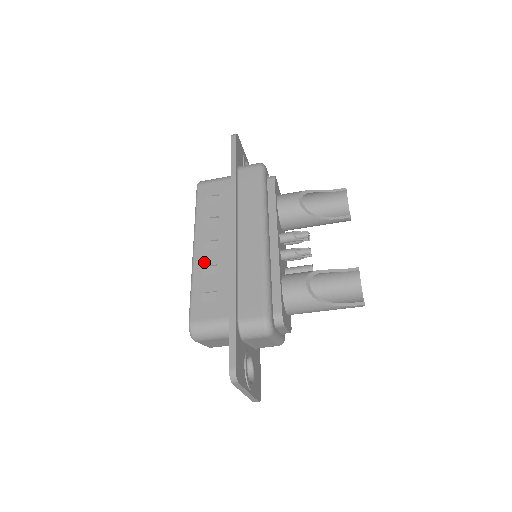
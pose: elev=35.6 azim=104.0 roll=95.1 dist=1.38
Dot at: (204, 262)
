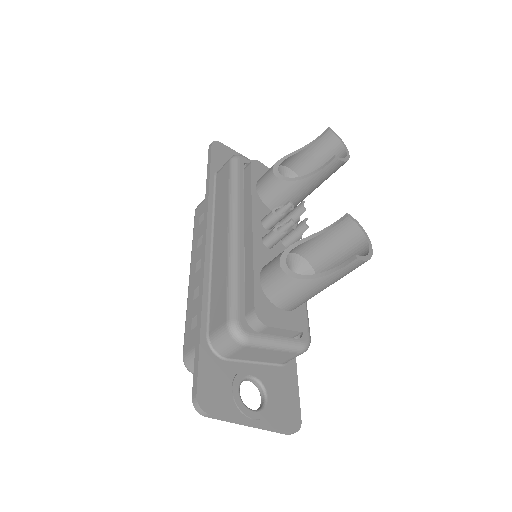
Dot at: (194, 285)
